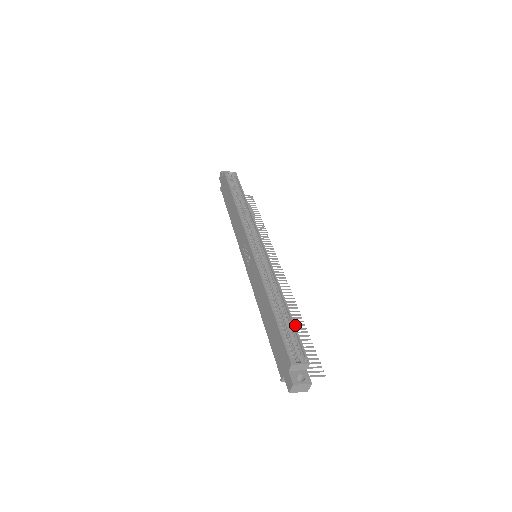
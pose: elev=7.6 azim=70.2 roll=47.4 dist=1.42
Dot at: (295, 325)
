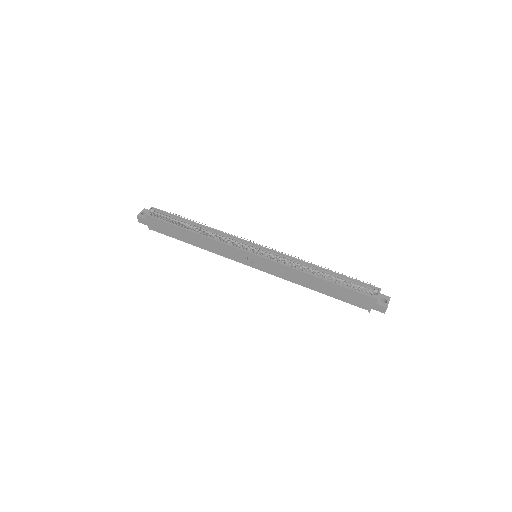
Dot at: occluded
